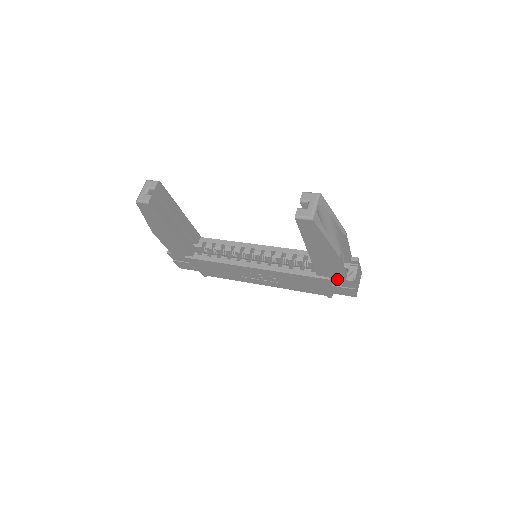
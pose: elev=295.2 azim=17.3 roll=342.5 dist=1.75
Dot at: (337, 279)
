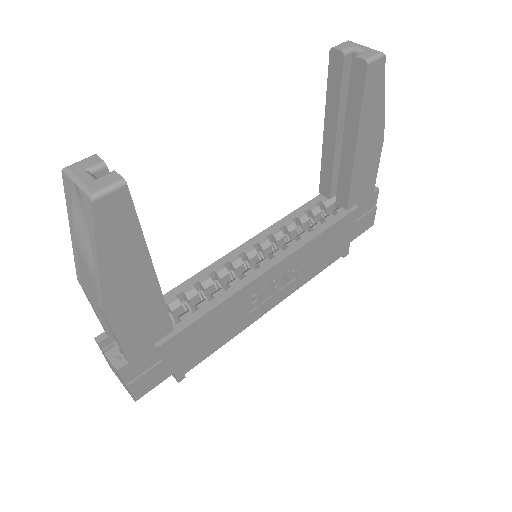
Dot at: (365, 199)
